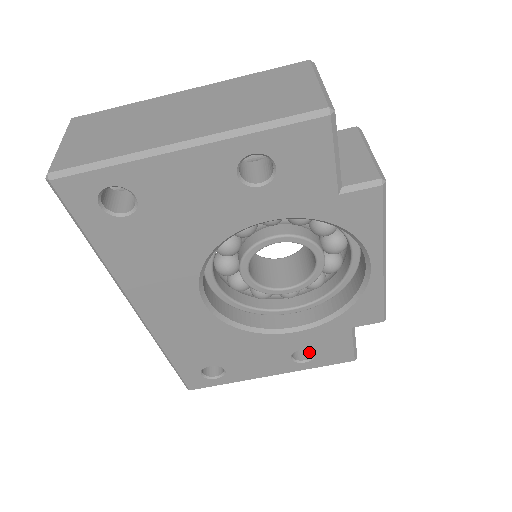
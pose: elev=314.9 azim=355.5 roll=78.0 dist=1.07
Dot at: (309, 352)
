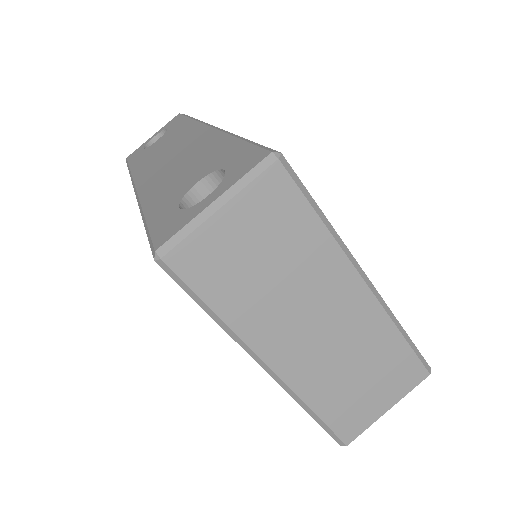
Dot at: occluded
